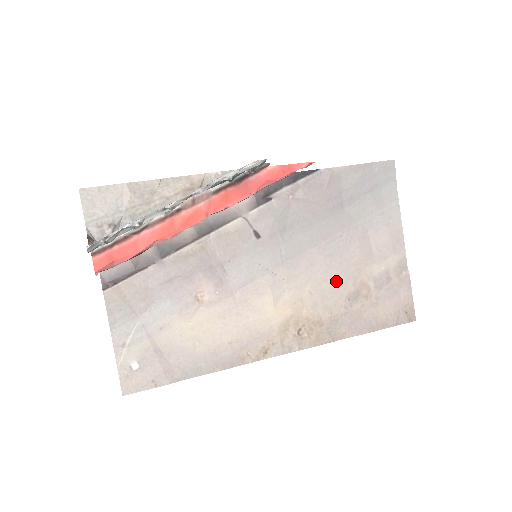
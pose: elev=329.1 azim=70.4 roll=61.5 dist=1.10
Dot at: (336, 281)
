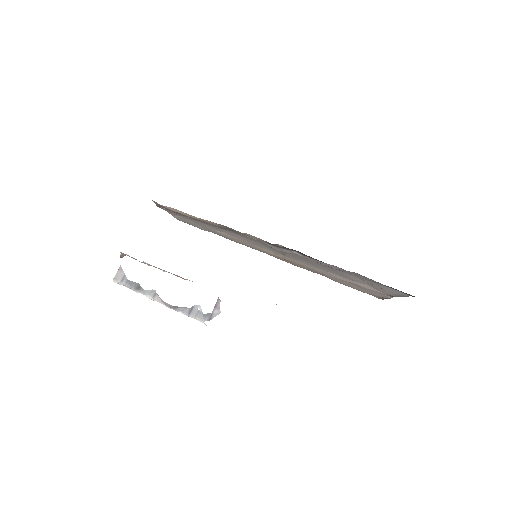
Dot at: (326, 273)
